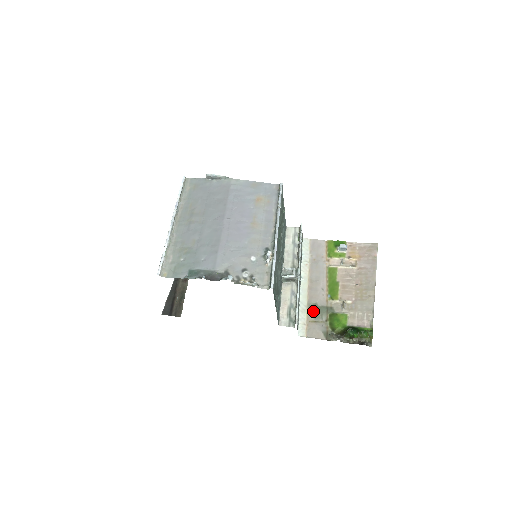
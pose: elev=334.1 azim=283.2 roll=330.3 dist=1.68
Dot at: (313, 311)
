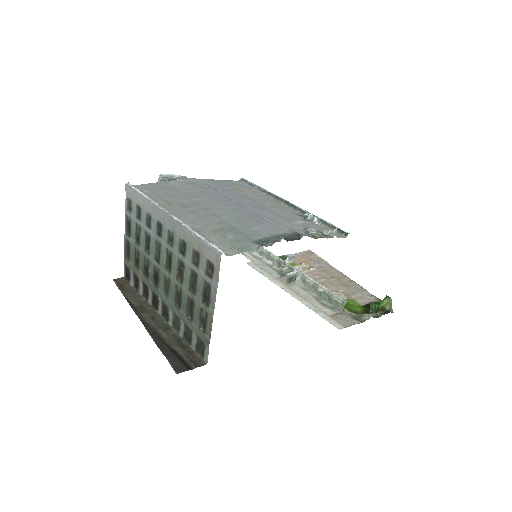
Dot at: occluded
